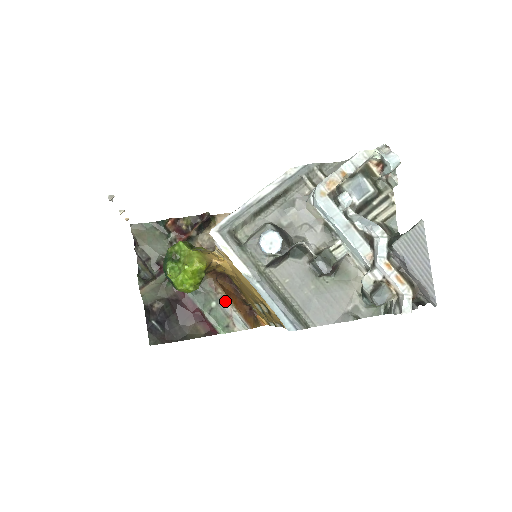
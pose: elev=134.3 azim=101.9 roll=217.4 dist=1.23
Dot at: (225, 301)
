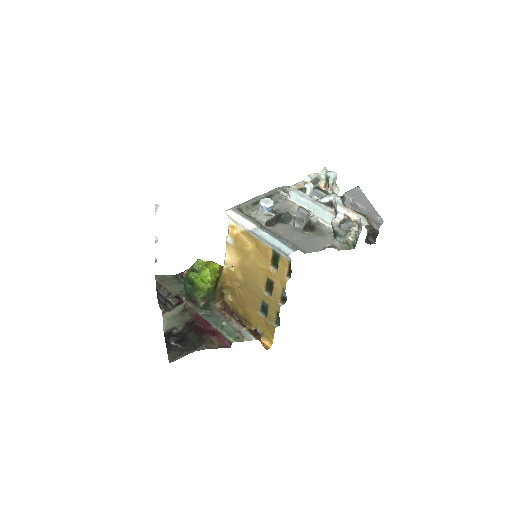
Dot at: (233, 322)
